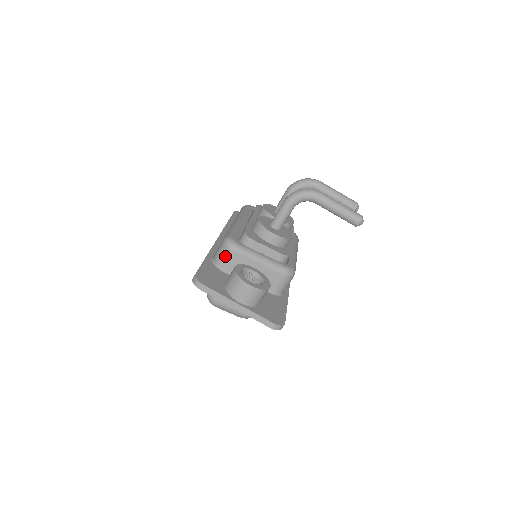
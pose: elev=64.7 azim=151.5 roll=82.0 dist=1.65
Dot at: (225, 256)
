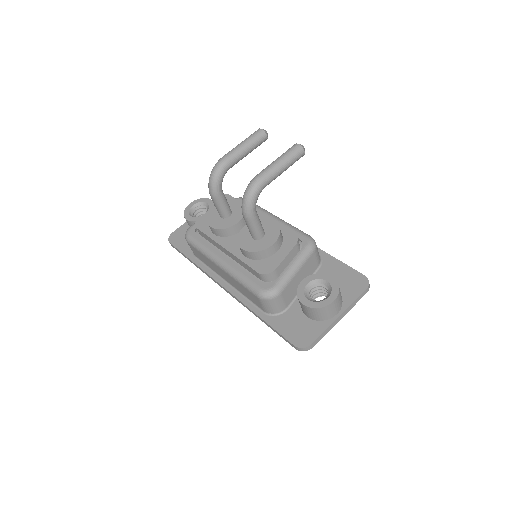
Dot at: (277, 304)
